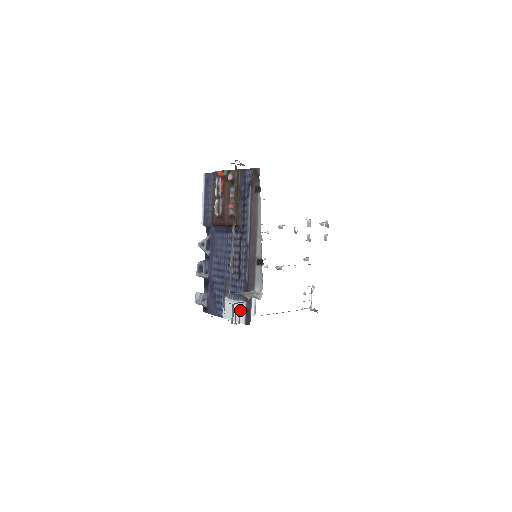
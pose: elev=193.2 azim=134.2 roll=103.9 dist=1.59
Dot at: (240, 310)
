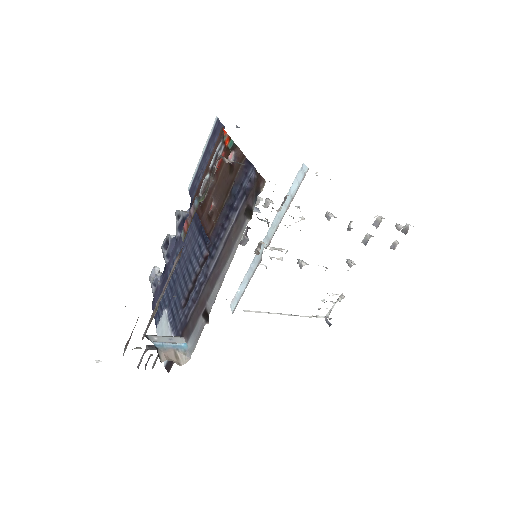
Dot at: occluded
